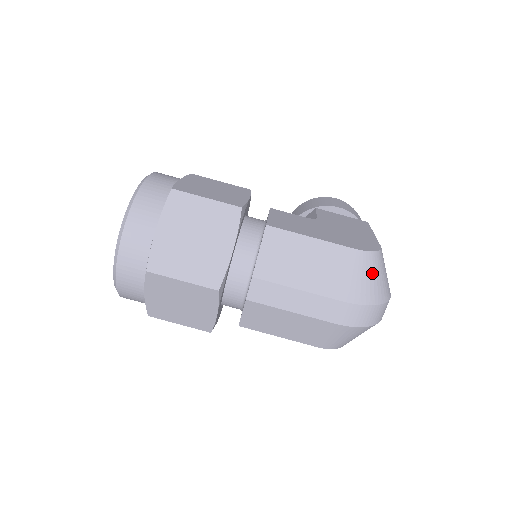
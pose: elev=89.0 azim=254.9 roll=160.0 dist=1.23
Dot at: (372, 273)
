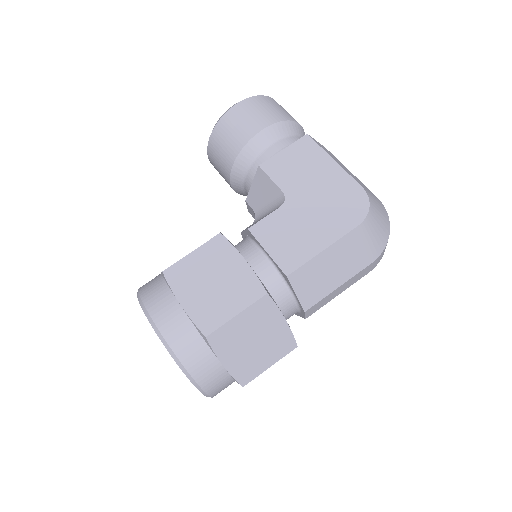
Dot at: (377, 223)
